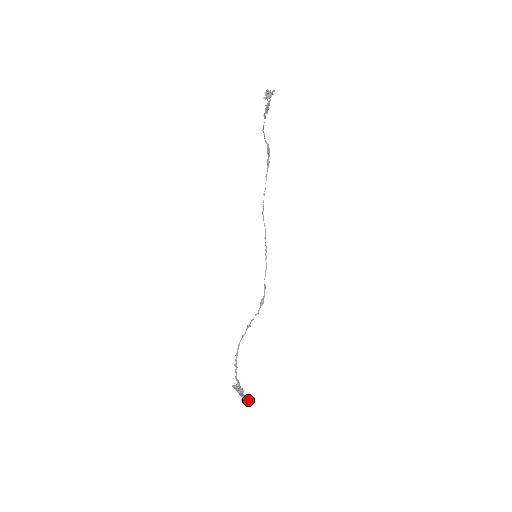
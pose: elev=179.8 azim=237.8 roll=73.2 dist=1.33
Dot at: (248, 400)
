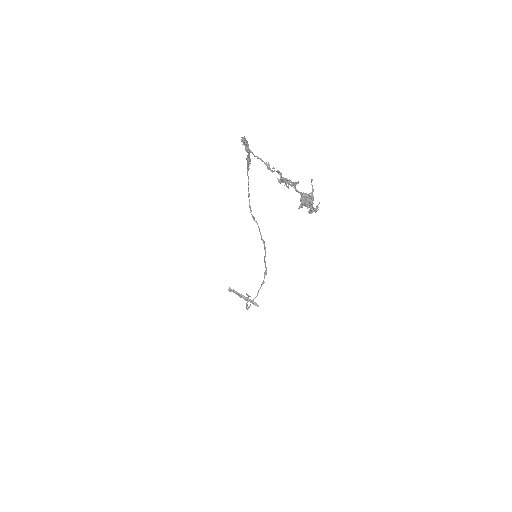
Dot at: (253, 302)
